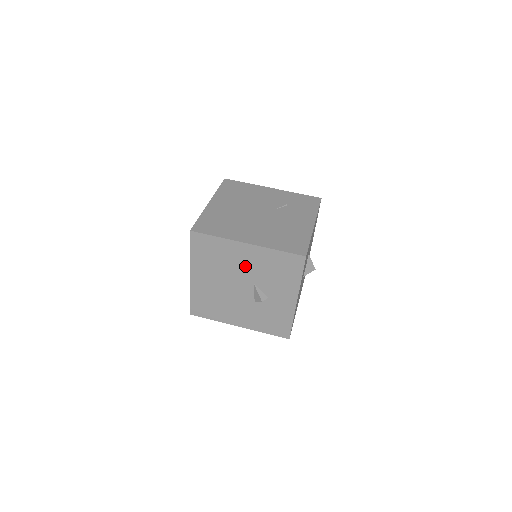
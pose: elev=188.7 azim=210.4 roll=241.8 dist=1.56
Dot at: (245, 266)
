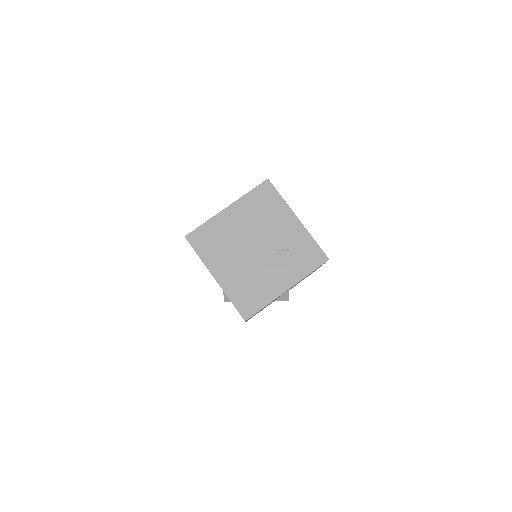
Dot at: occluded
